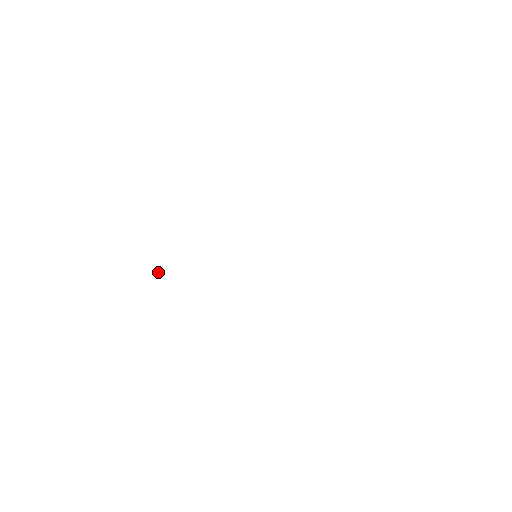
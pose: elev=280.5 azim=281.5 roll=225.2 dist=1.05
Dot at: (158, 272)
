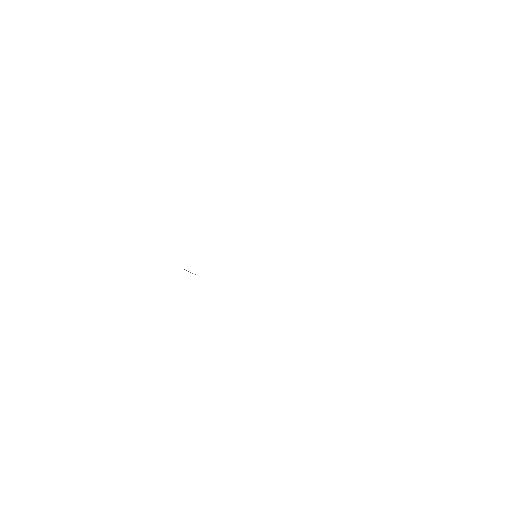
Dot at: occluded
